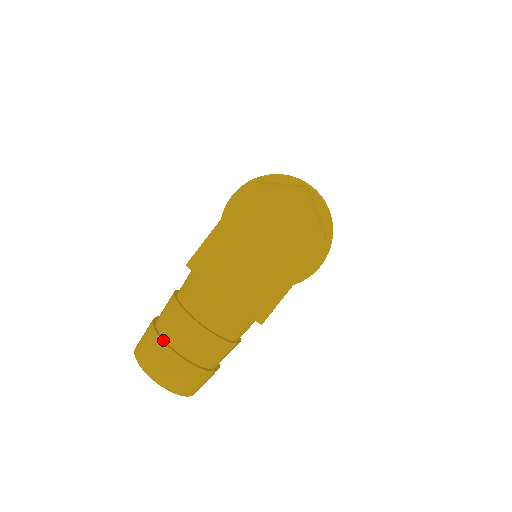
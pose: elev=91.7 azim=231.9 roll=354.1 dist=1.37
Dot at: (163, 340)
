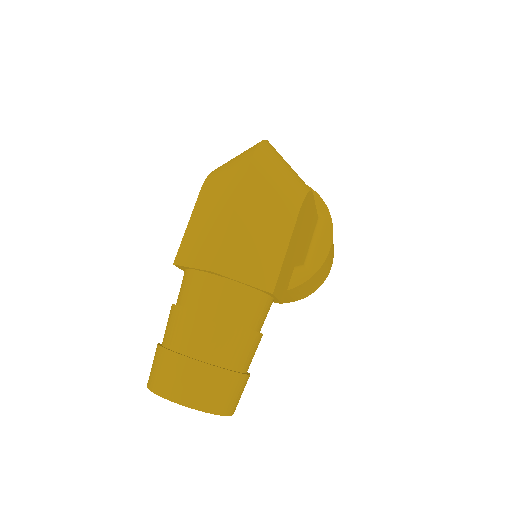
Dot at: (169, 350)
